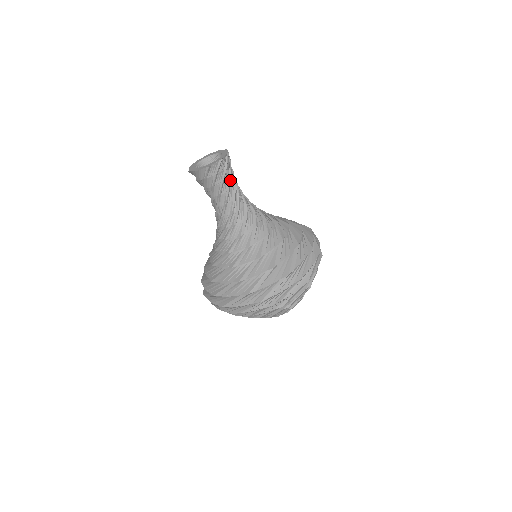
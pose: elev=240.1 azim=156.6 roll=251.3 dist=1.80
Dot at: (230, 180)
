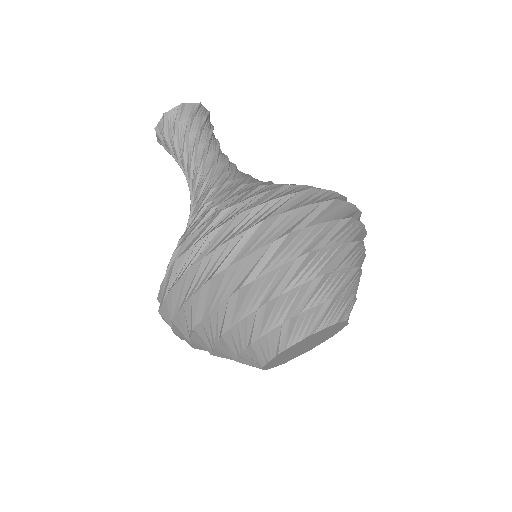
Dot at: (217, 140)
